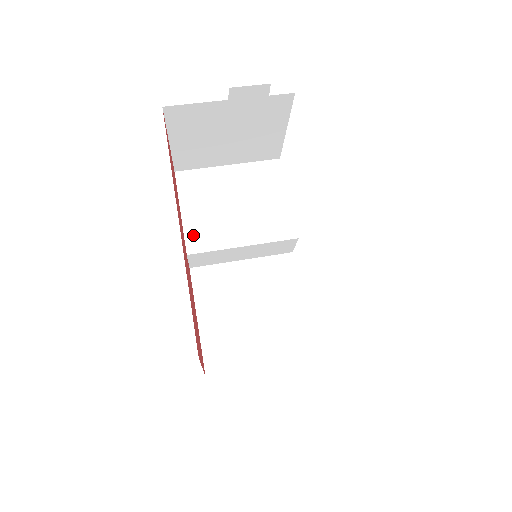
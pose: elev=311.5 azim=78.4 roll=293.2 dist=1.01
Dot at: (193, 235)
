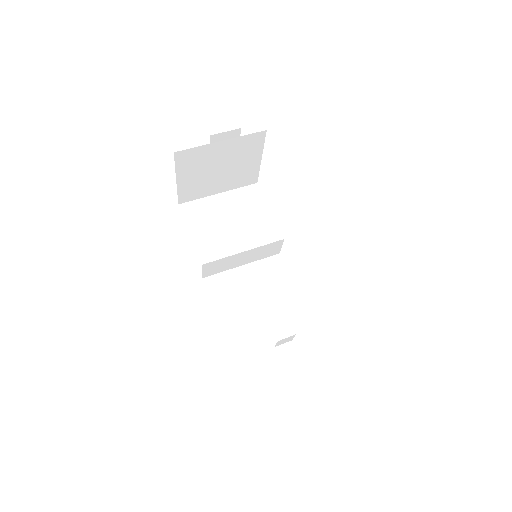
Dot at: (203, 249)
